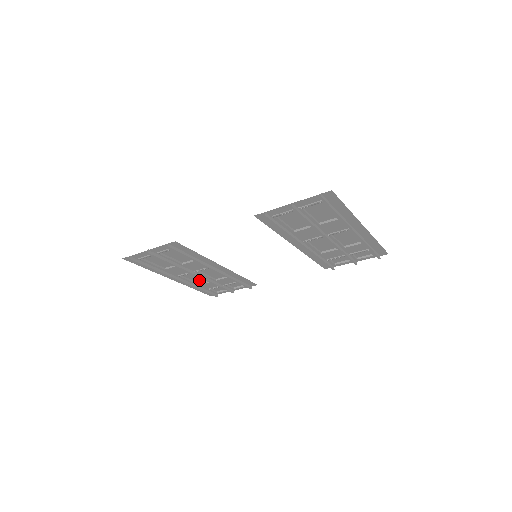
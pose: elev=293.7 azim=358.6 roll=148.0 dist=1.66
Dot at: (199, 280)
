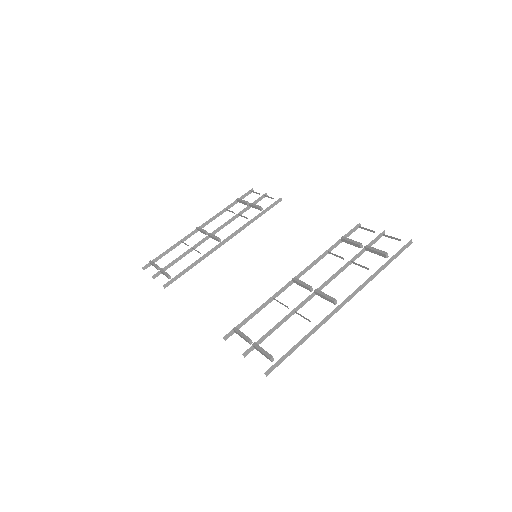
Dot at: occluded
